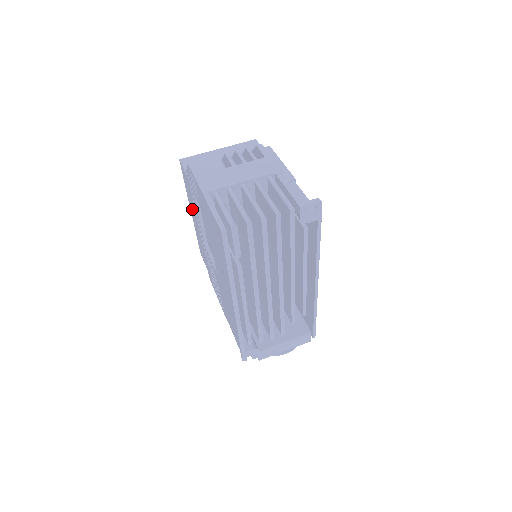
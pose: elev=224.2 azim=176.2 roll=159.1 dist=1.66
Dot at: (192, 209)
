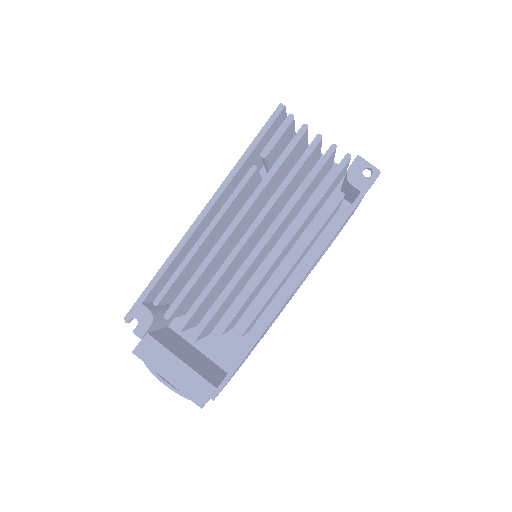
Dot at: occluded
